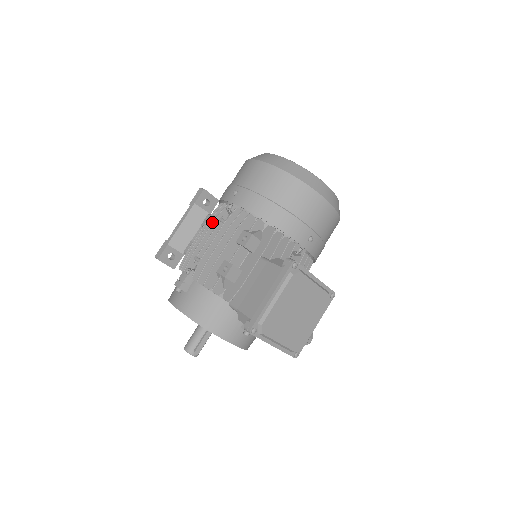
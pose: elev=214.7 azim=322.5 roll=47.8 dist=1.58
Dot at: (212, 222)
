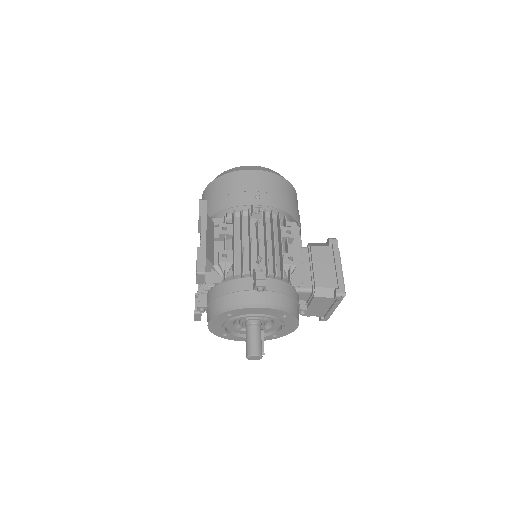
Dot at: (250, 224)
